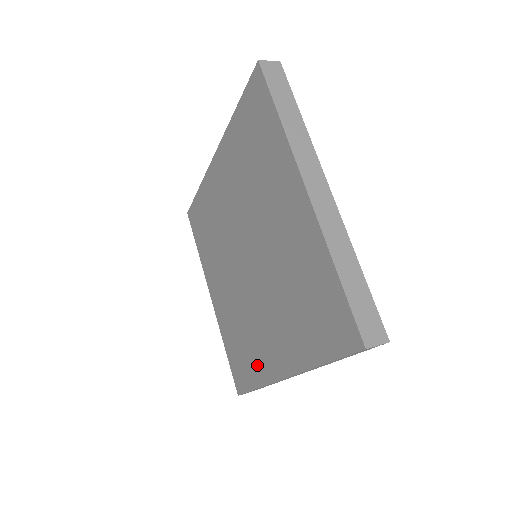
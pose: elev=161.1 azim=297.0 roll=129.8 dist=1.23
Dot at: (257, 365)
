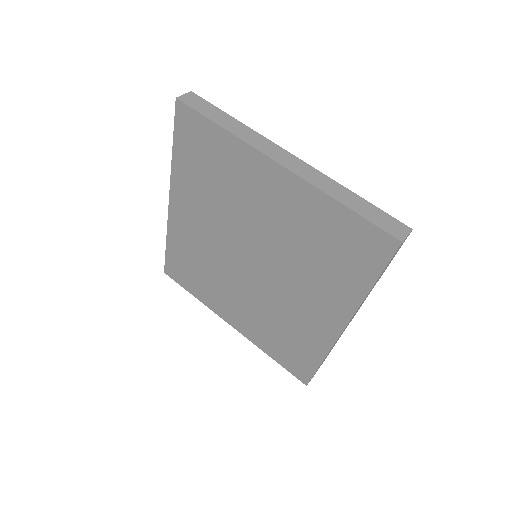
Dot at: (311, 342)
